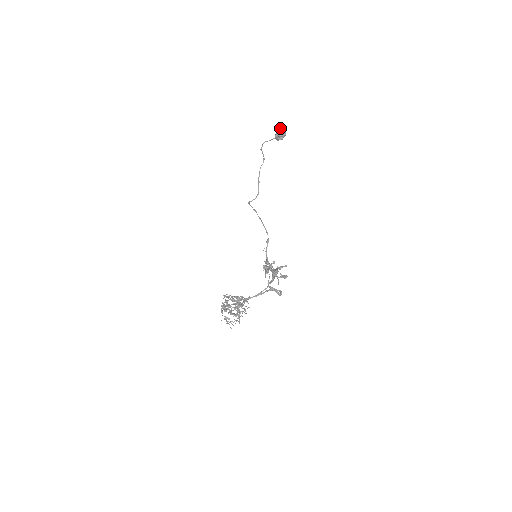
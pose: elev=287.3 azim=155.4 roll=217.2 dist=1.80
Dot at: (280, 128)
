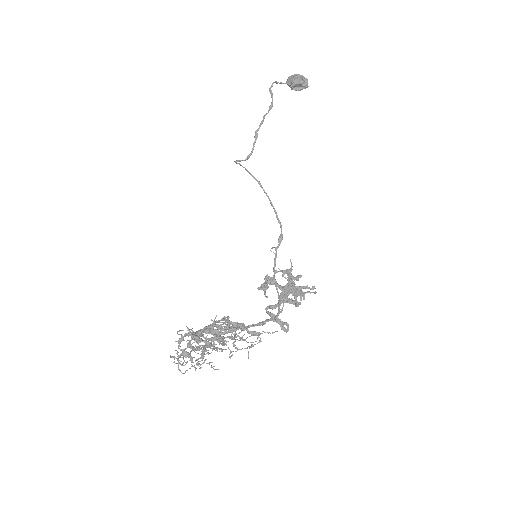
Dot at: occluded
